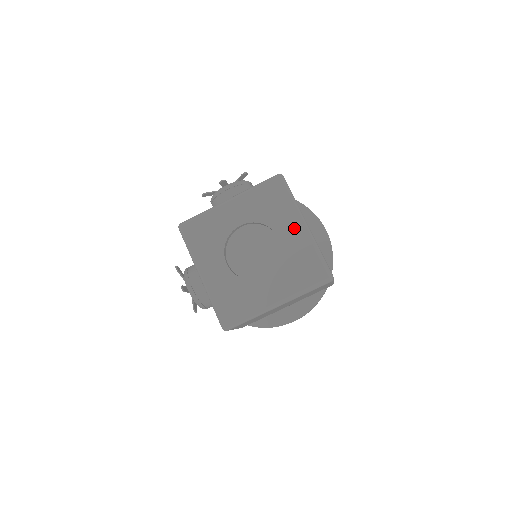
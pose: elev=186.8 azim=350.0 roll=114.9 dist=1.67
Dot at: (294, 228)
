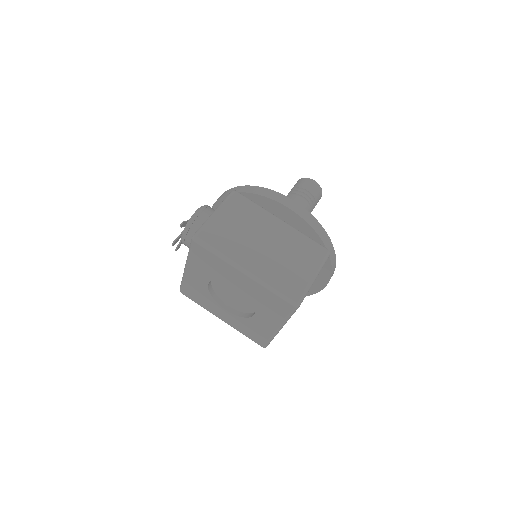
Dot at: (239, 277)
